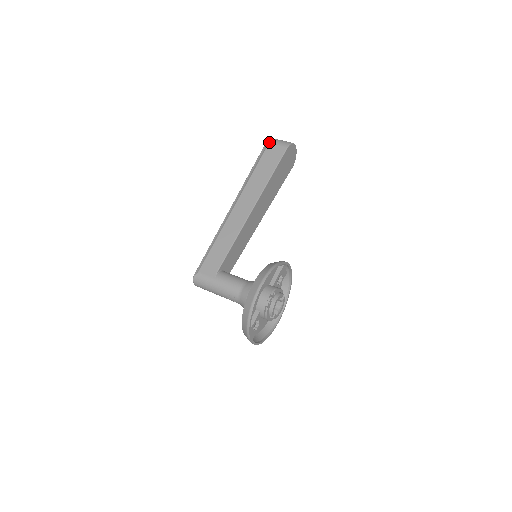
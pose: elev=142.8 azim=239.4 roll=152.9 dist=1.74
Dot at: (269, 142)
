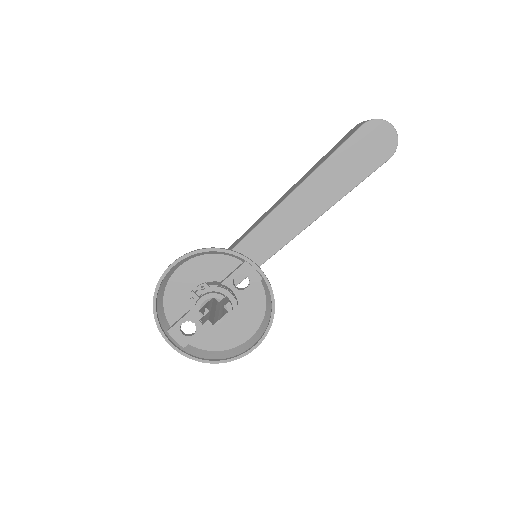
Dot at: occluded
